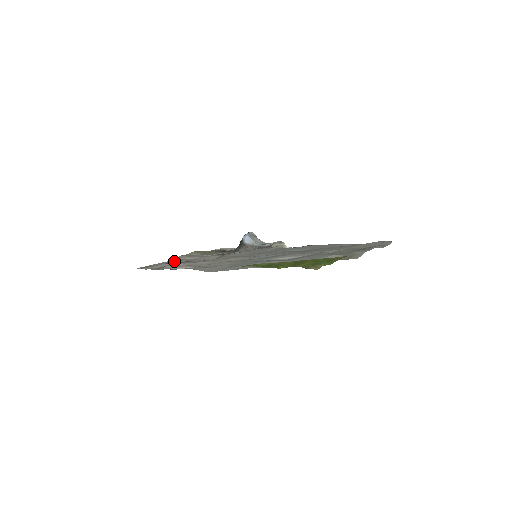
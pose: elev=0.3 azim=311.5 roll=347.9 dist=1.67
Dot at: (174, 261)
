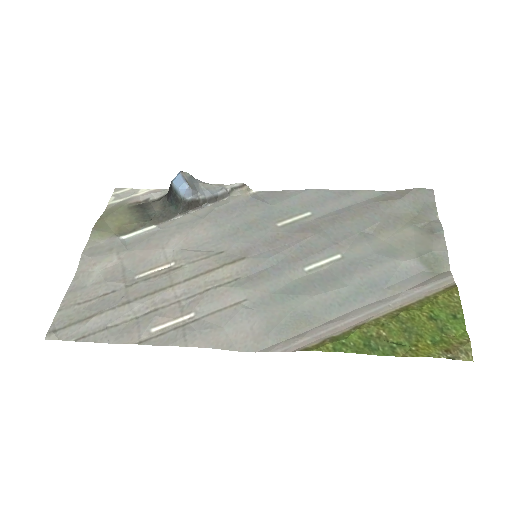
Dot at: (97, 285)
